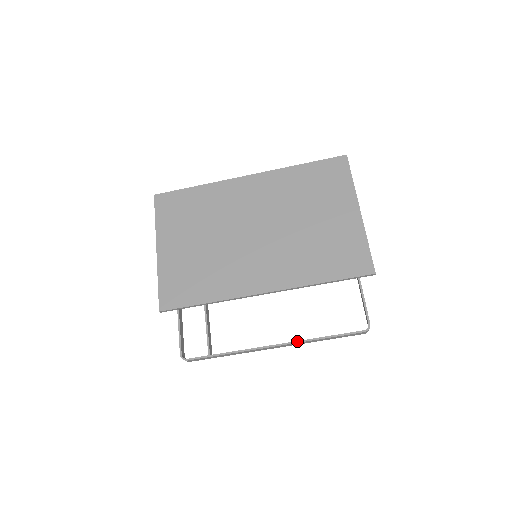
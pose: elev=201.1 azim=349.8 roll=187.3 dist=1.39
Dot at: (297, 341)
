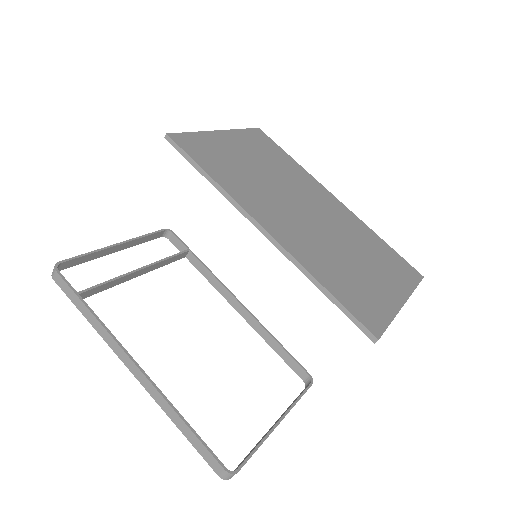
Dot at: occluded
